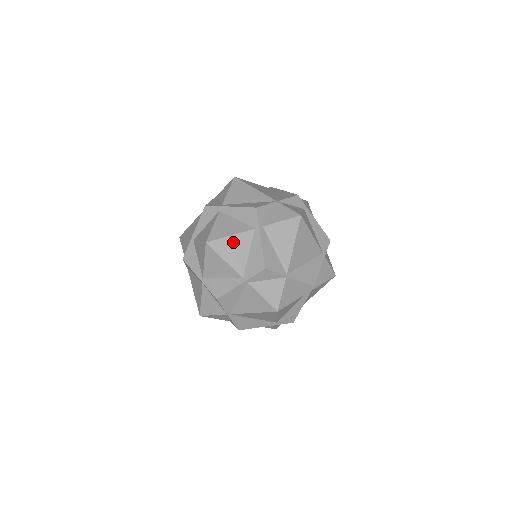
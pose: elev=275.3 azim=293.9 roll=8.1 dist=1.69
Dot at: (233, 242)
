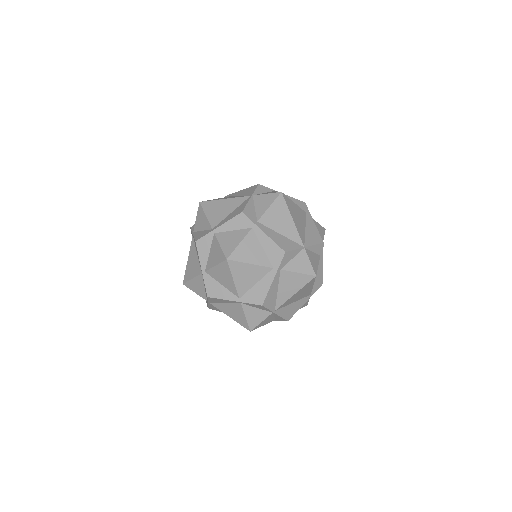
Dot at: (249, 269)
